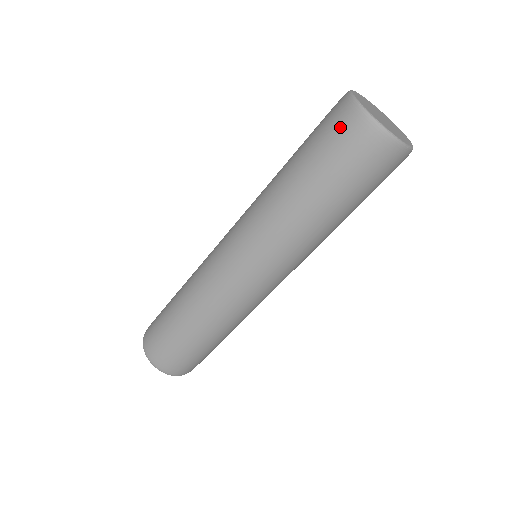
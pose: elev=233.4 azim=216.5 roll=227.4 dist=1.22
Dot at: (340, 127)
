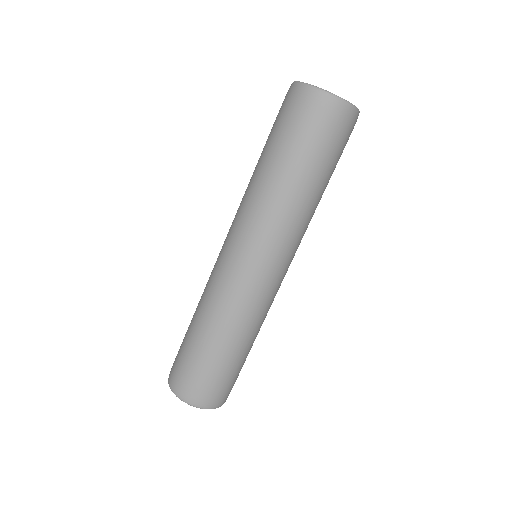
Dot at: (303, 109)
